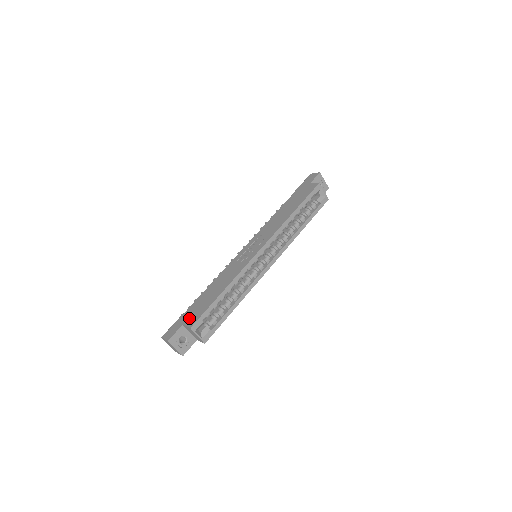
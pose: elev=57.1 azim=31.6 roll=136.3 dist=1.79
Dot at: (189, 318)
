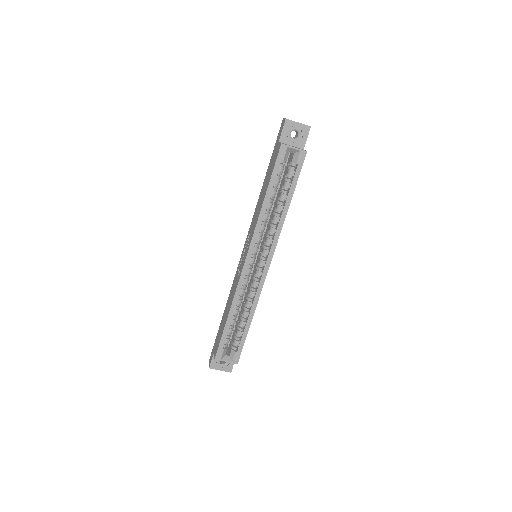
Dot at: (216, 345)
